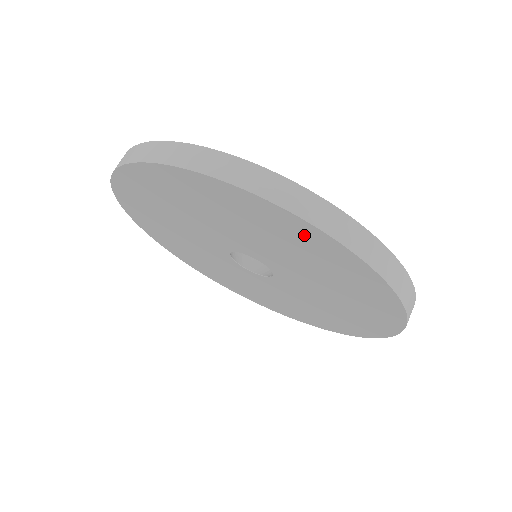
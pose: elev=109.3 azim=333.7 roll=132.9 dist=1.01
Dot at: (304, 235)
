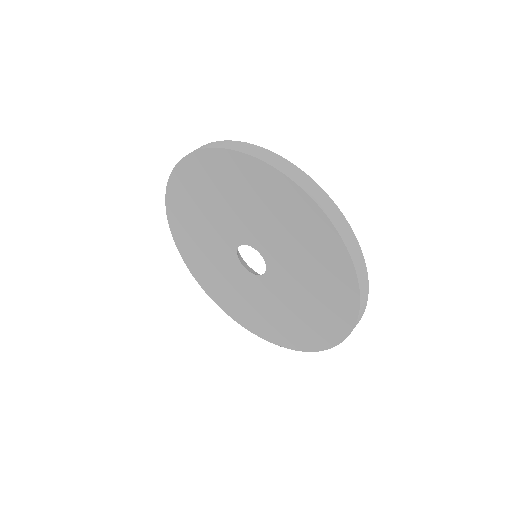
Dot at: (208, 167)
